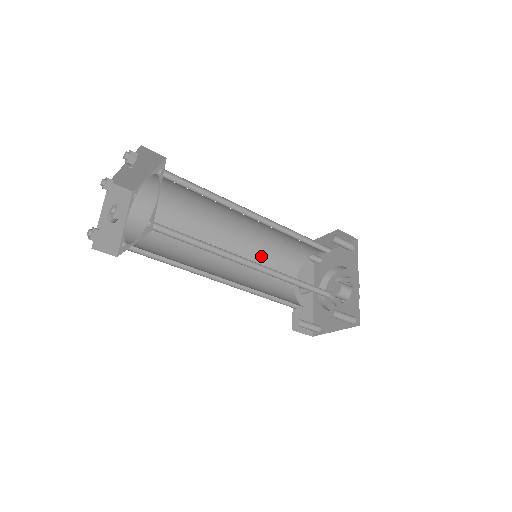
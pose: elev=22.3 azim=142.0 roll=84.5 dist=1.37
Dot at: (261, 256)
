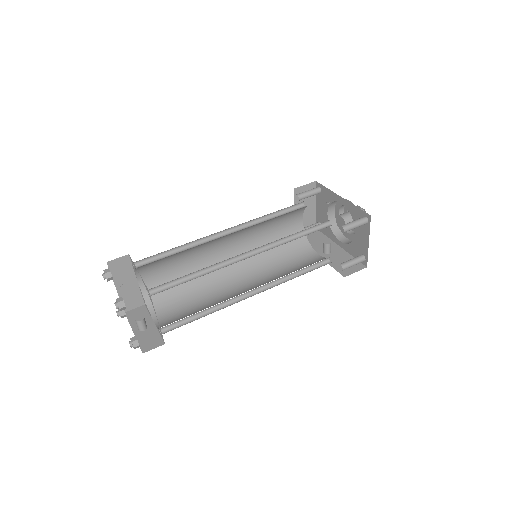
Dot at: (270, 259)
